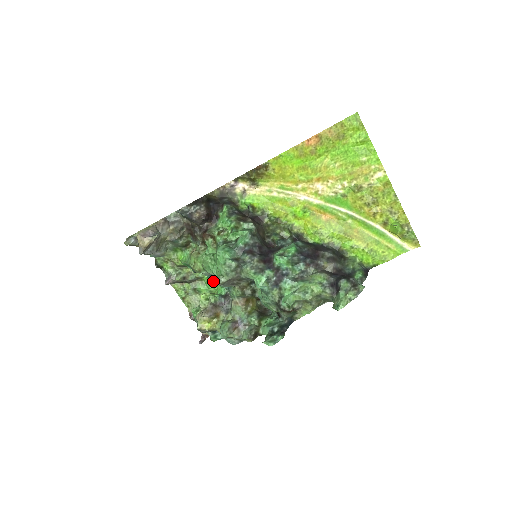
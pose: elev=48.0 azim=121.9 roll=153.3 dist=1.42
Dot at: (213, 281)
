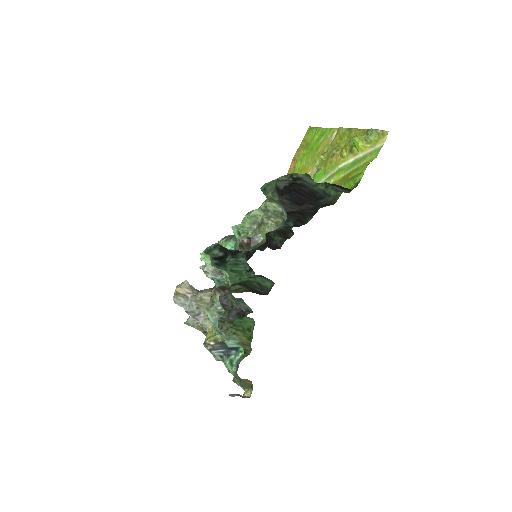
Dot at: occluded
